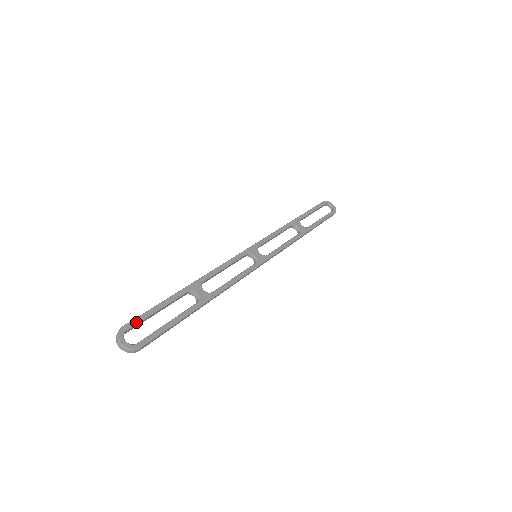
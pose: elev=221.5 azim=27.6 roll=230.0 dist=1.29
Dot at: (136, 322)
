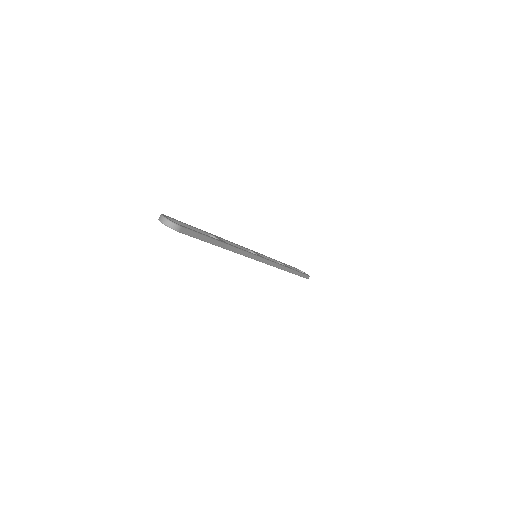
Dot at: (174, 219)
